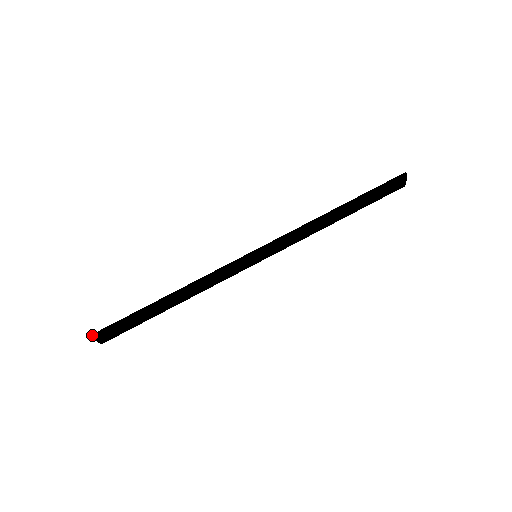
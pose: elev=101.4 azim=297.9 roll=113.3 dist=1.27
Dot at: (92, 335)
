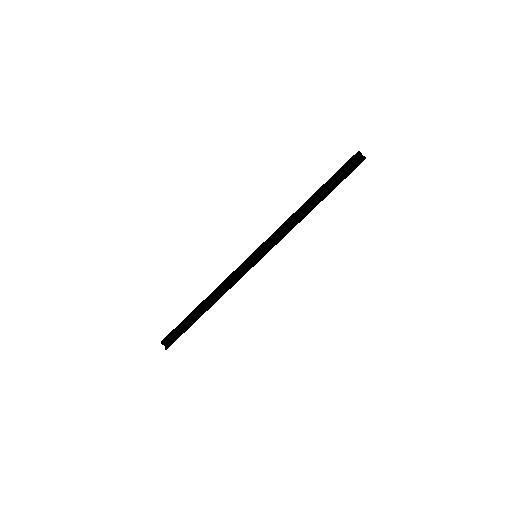
Dot at: occluded
